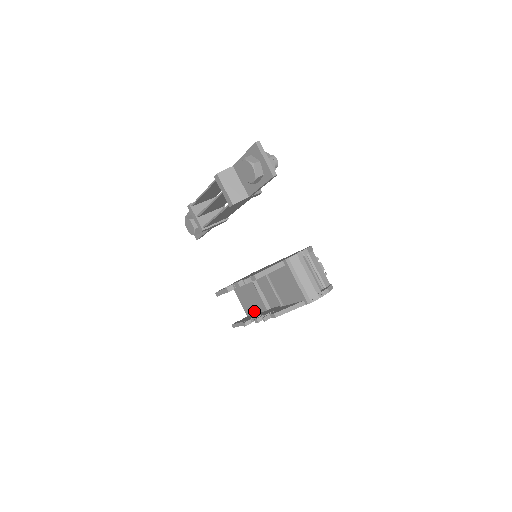
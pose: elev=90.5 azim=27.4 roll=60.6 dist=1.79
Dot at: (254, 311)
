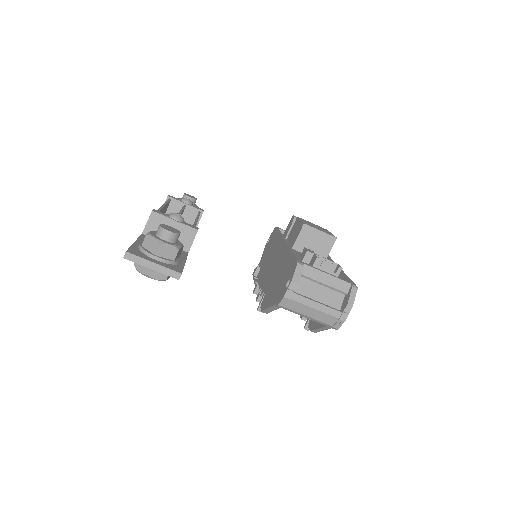
Dot at: occluded
